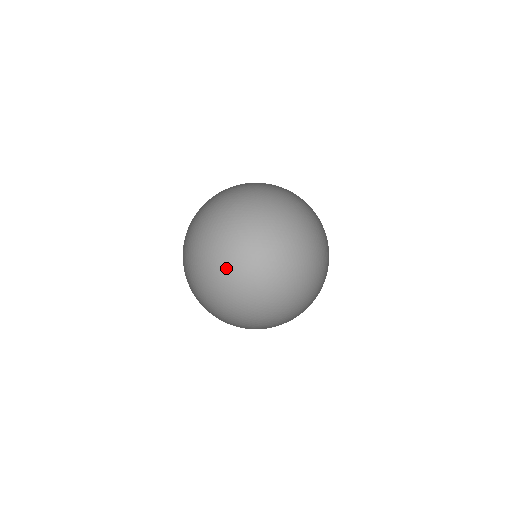
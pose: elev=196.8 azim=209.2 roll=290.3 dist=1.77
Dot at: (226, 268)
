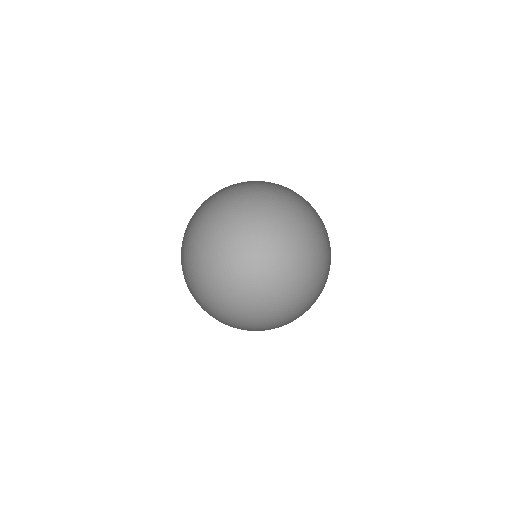
Dot at: (238, 309)
